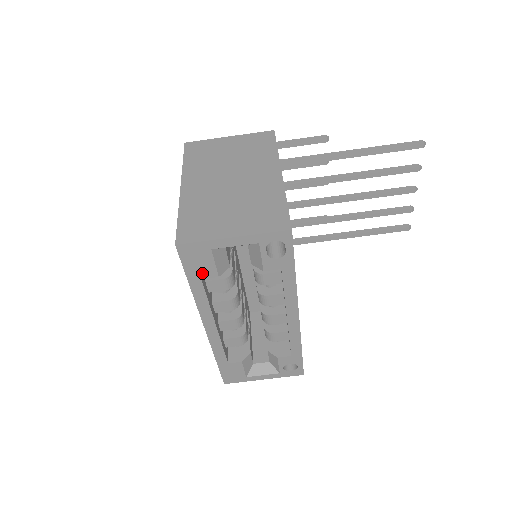
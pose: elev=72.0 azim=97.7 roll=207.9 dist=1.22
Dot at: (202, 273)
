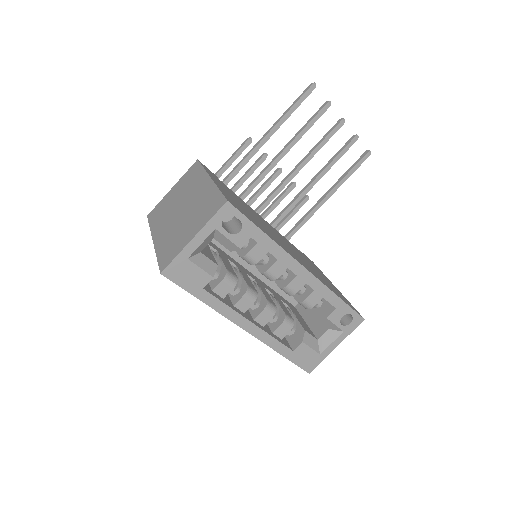
Dot at: (199, 283)
